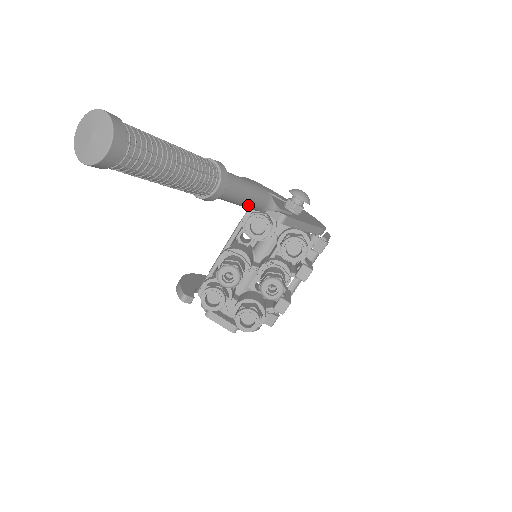
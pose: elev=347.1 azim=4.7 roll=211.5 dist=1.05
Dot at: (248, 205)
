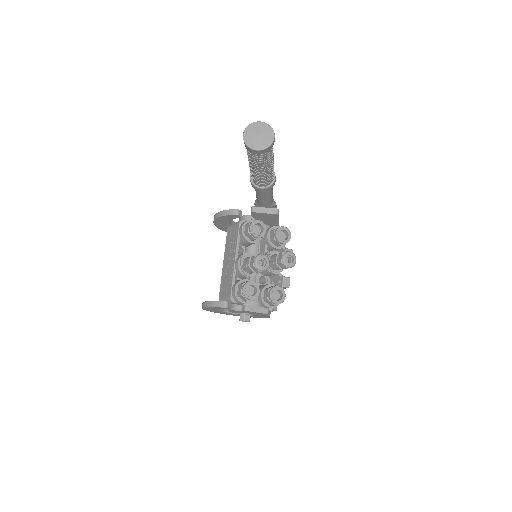
Dot at: (270, 199)
